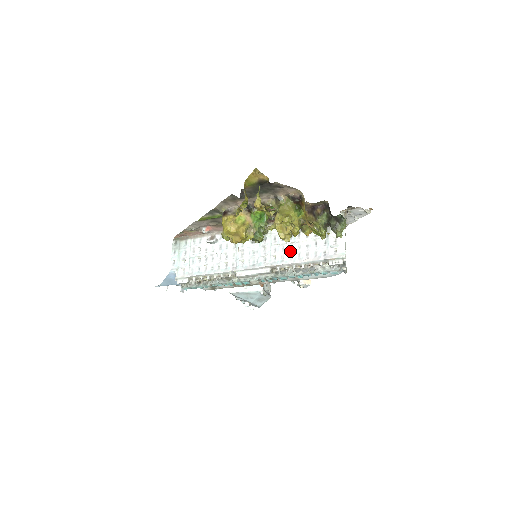
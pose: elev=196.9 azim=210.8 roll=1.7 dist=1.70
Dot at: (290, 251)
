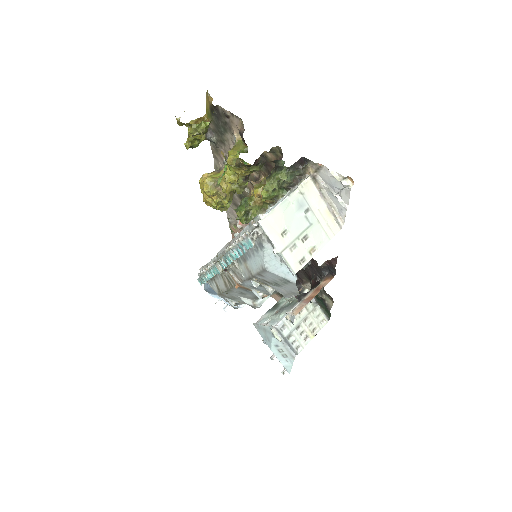
Dot at: occluded
